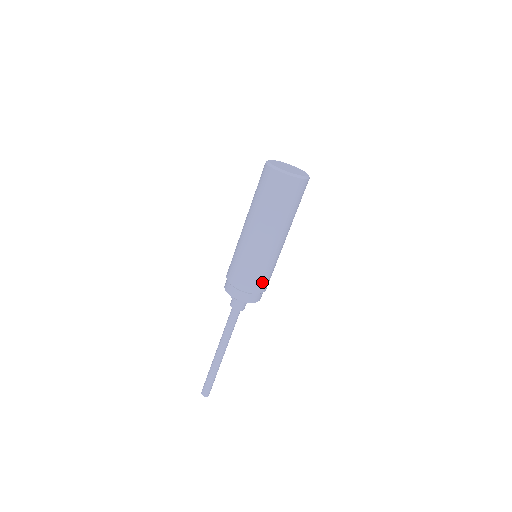
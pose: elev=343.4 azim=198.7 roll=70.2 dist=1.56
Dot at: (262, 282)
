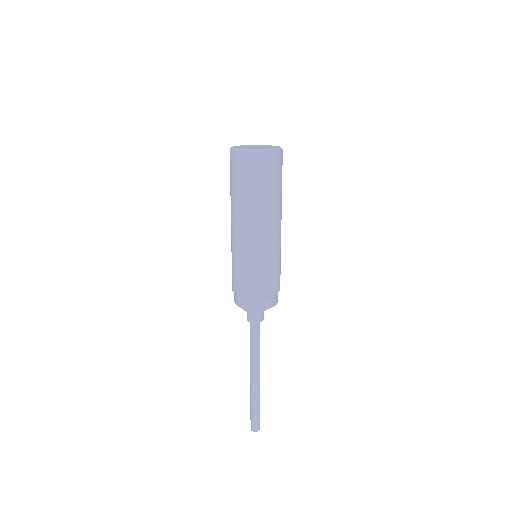
Dot at: (278, 278)
